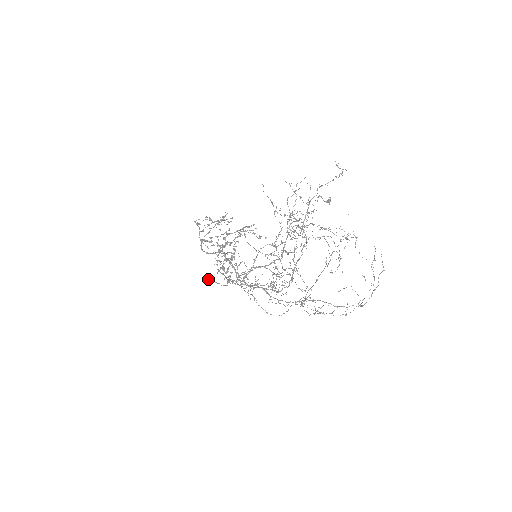
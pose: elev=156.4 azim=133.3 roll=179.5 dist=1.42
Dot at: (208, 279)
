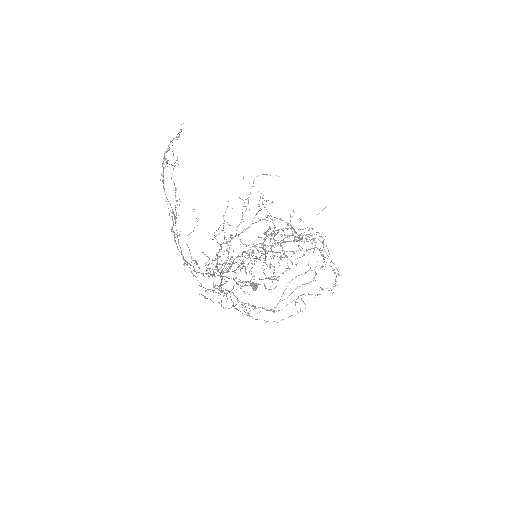
Dot at: (252, 284)
